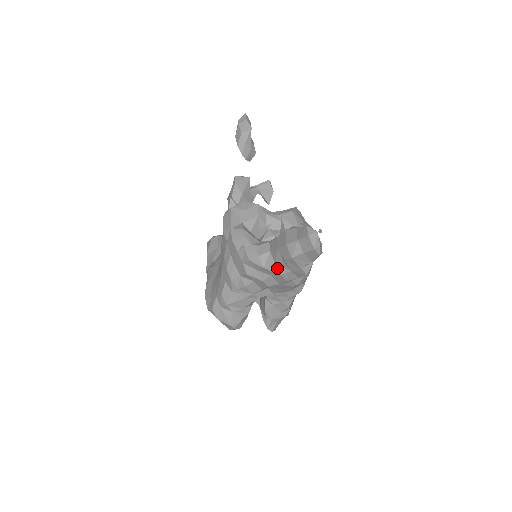
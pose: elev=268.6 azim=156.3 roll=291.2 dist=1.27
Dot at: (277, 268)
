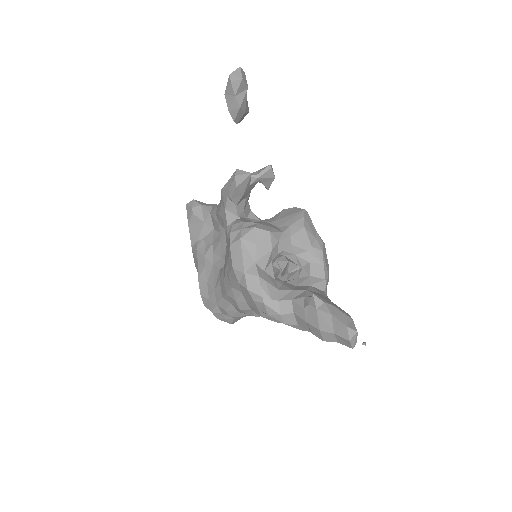
Dot at: (299, 327)
